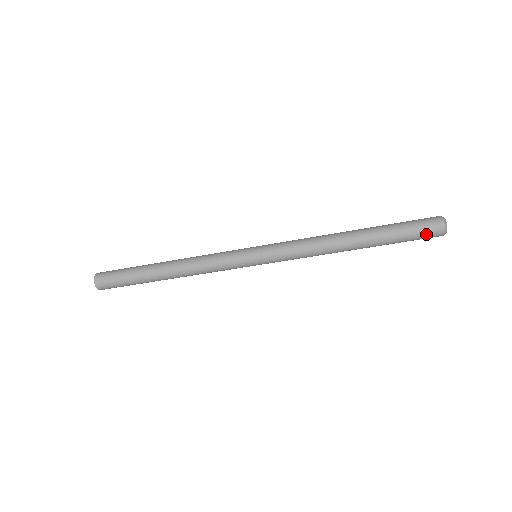
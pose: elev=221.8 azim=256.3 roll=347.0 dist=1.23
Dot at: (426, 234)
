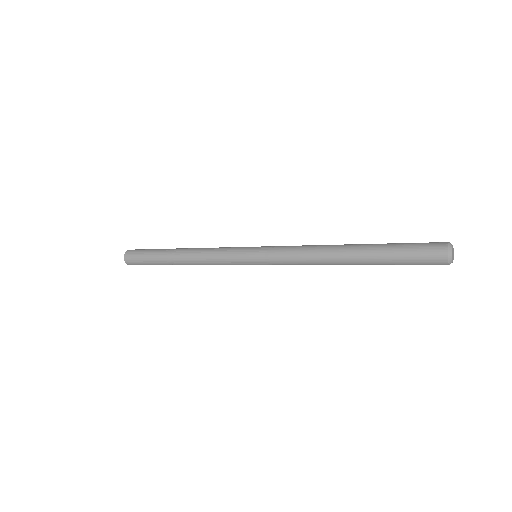
Dot at: (426, 264)
